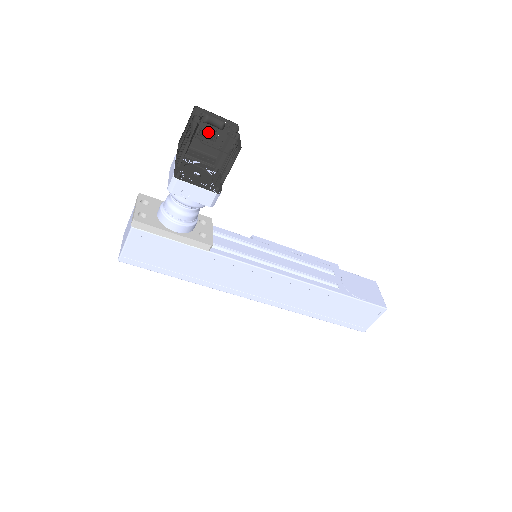
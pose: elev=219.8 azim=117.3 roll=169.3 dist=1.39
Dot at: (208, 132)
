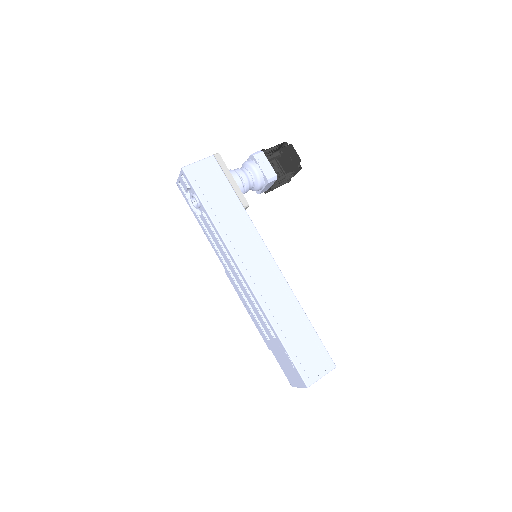
Dot at: occluded
